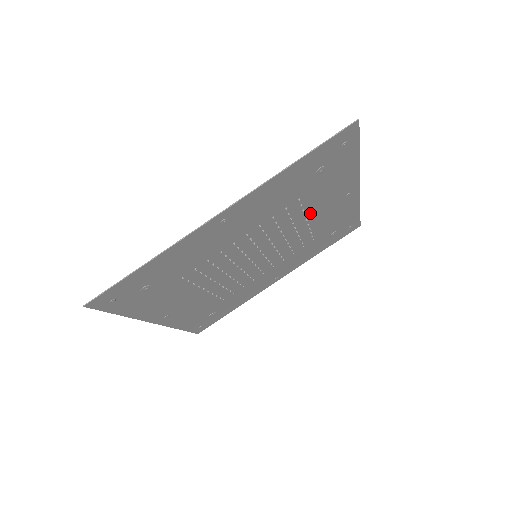
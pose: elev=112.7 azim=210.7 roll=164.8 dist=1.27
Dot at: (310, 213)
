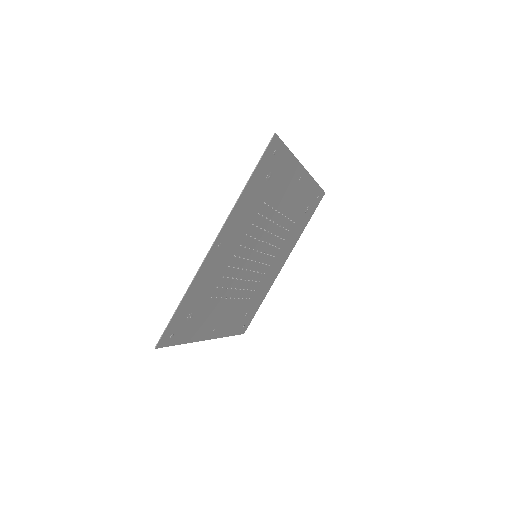
Dot at: (279, 207)
